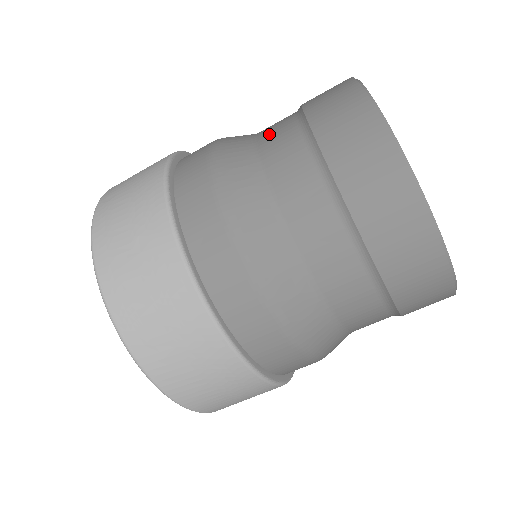
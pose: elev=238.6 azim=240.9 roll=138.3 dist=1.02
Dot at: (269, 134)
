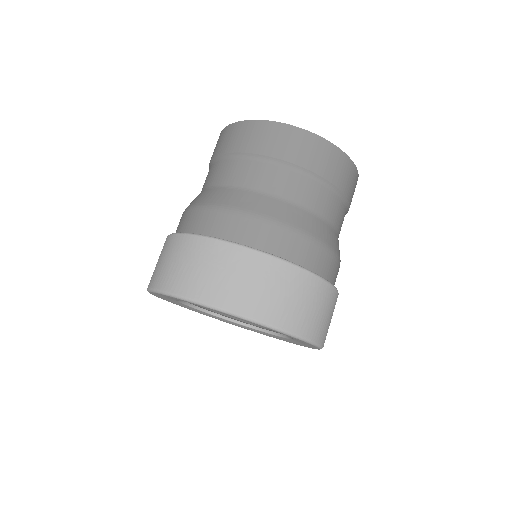
Dot at: occluded
